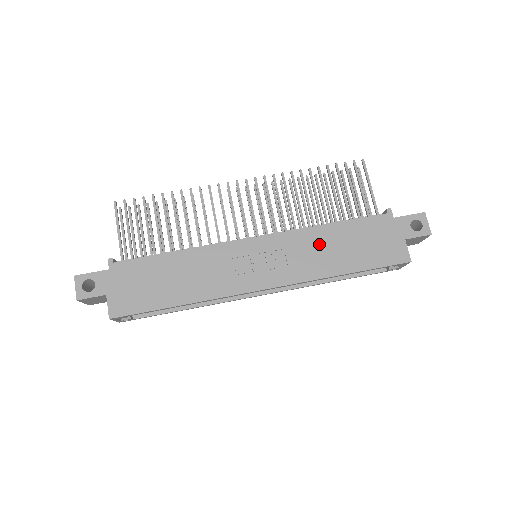
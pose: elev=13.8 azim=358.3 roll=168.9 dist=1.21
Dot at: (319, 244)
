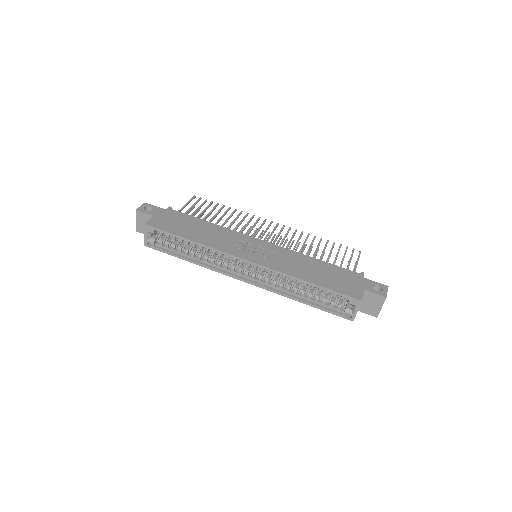
Dot at: (302, 262)
